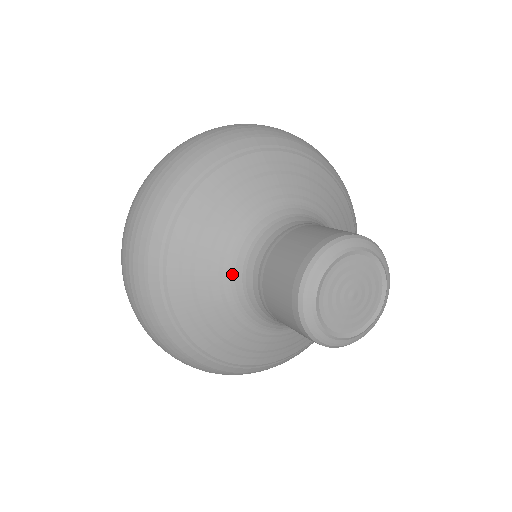
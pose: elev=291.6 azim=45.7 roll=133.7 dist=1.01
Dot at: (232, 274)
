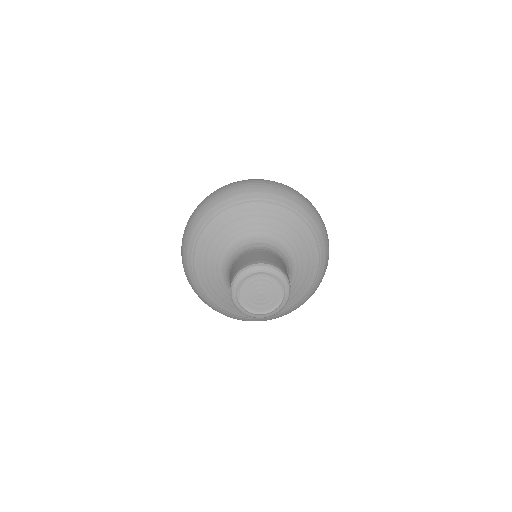
Dot at: (223, 264)
